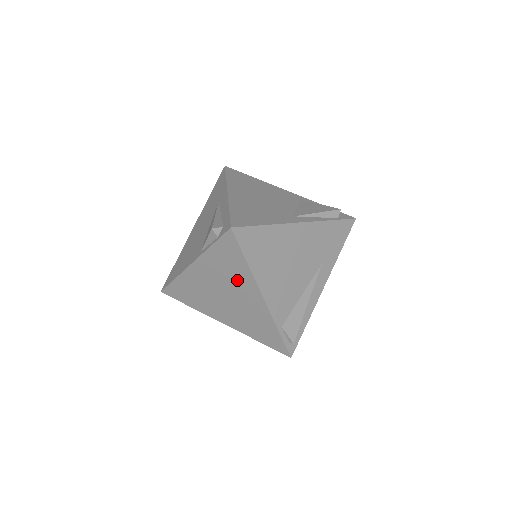
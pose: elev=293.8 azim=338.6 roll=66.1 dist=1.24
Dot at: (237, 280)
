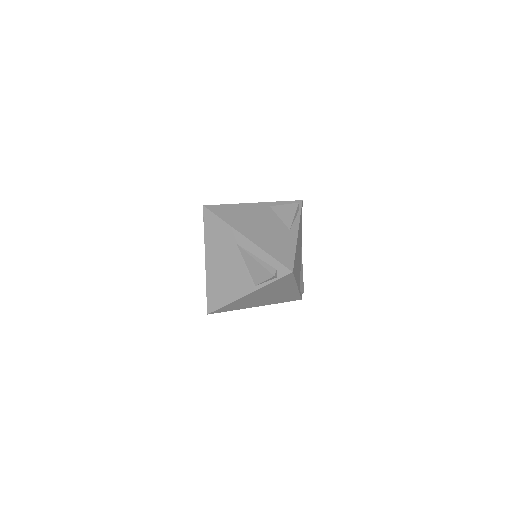
Dot at: (282, 288)
